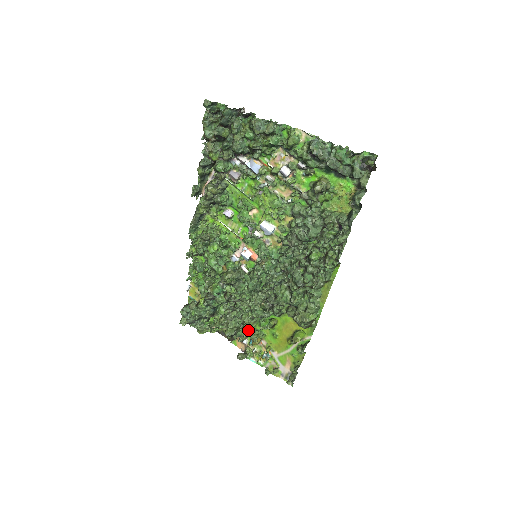
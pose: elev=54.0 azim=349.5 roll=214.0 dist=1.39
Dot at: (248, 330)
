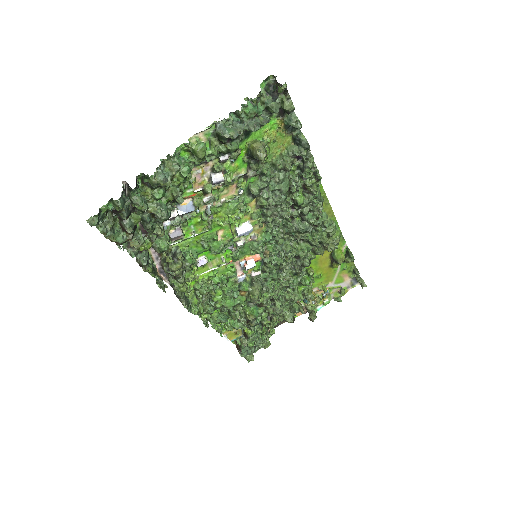
Dot at: (299, 299)
